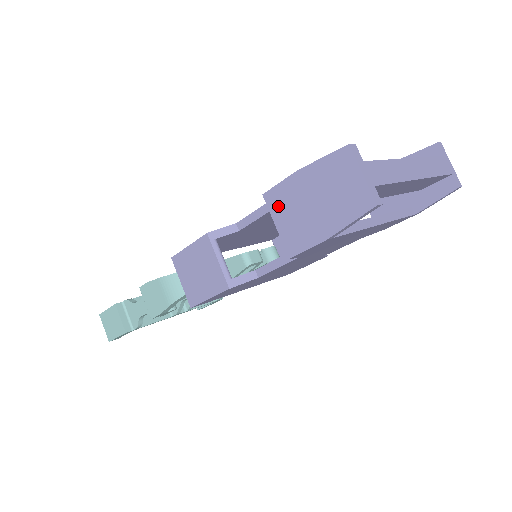
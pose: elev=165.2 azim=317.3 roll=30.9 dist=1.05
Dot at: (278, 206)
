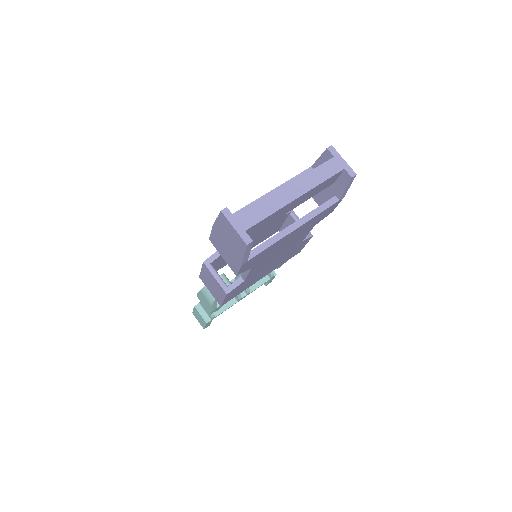
Dot at: (217, 246)
